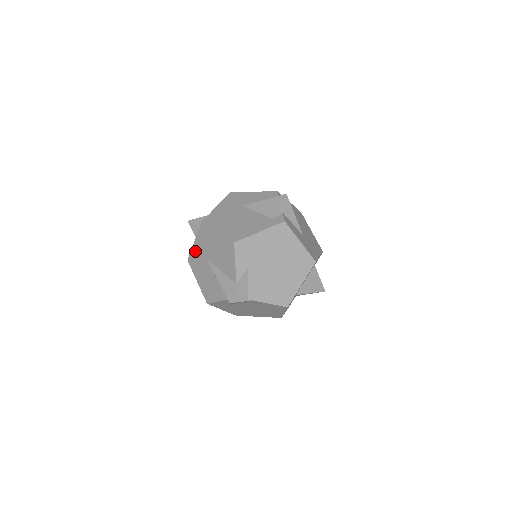
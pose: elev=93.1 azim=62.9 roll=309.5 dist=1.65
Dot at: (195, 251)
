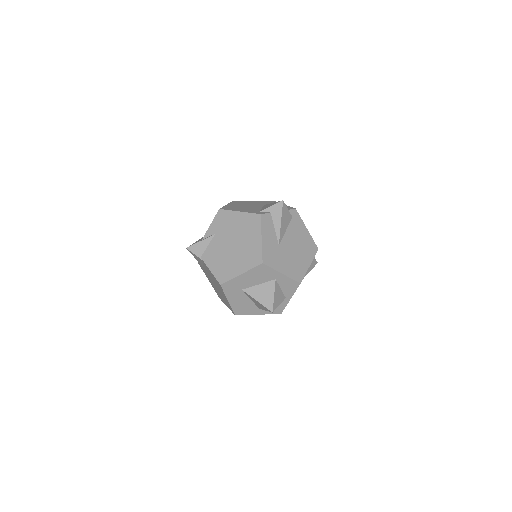
Dot at: occluded
